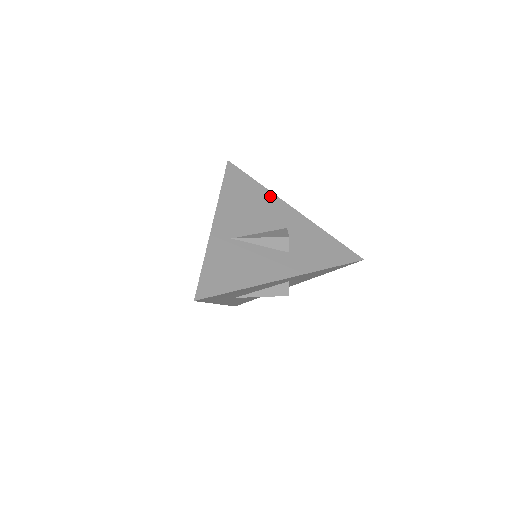
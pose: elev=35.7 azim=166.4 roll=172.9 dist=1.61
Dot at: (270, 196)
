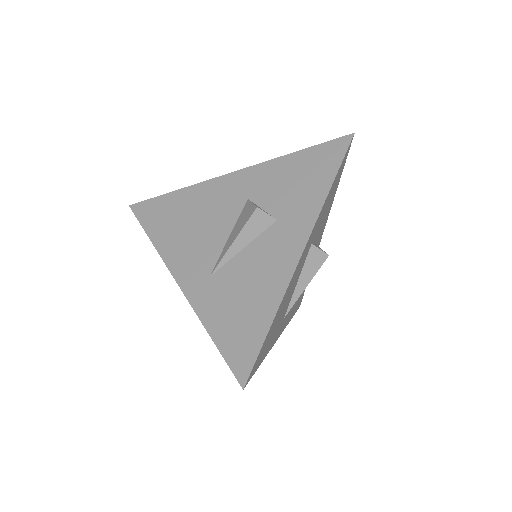
Dot at: (200, 189)
